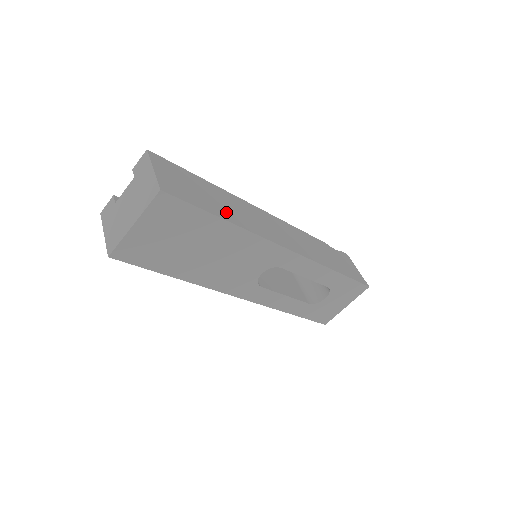
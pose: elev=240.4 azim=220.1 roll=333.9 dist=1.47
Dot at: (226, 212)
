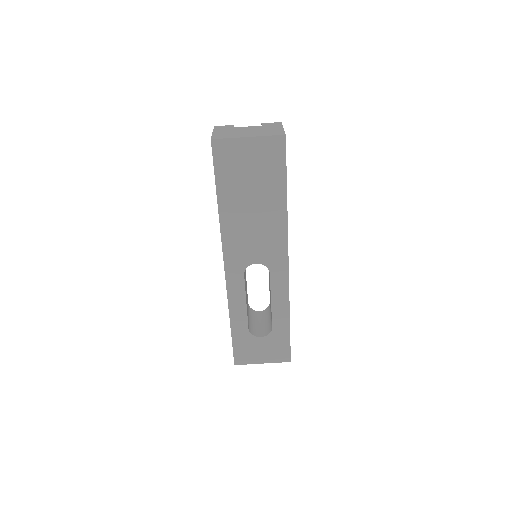
Dot at: occluded
